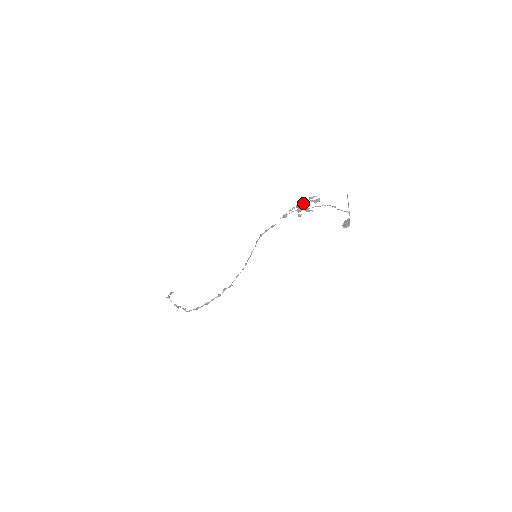
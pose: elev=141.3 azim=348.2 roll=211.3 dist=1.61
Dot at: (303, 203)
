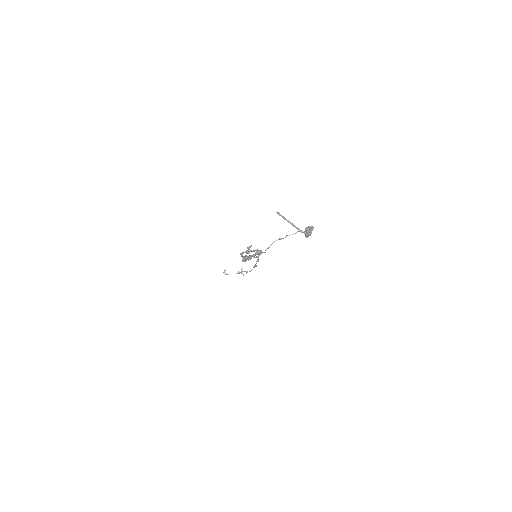
Dot at: occluded
